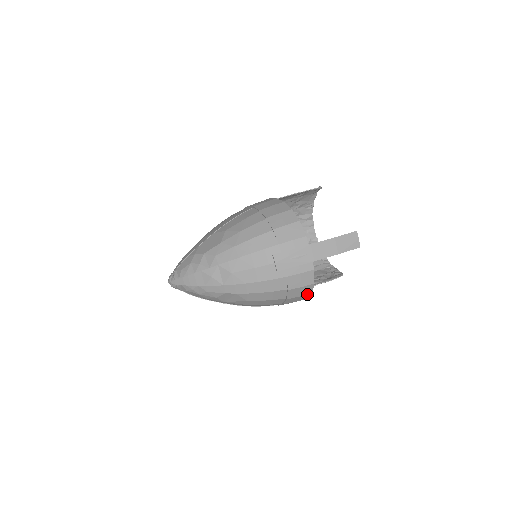
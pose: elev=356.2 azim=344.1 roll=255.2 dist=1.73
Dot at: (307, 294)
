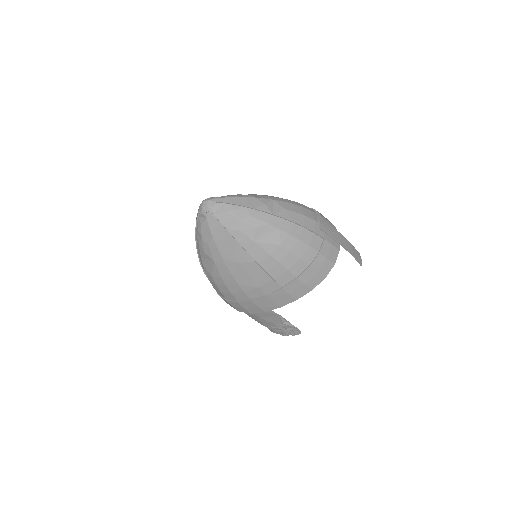
Dot at: (322, 276)
